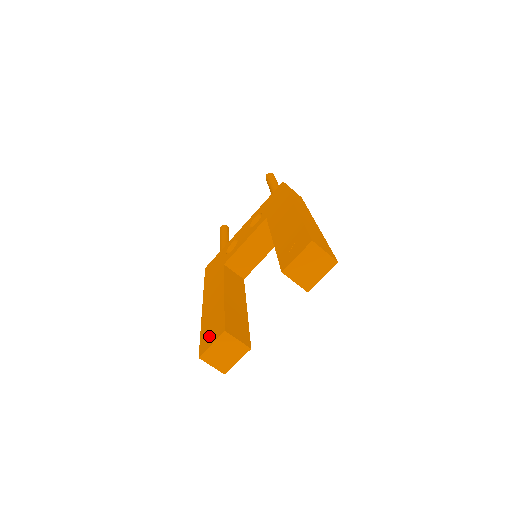
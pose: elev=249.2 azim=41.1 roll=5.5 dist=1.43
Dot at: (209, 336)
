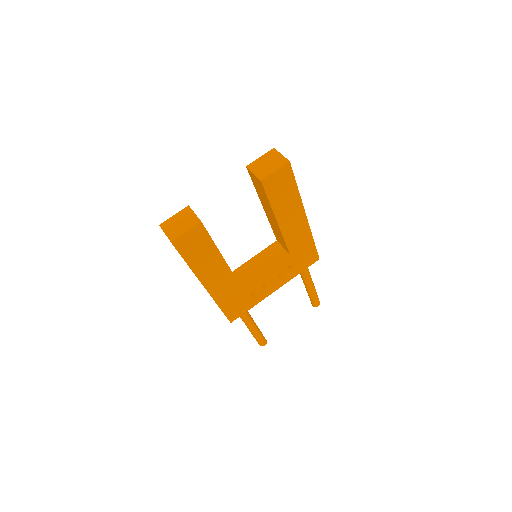
Dot at: occluded
